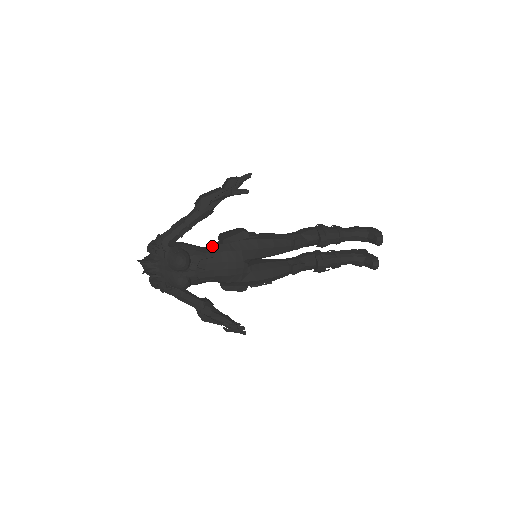
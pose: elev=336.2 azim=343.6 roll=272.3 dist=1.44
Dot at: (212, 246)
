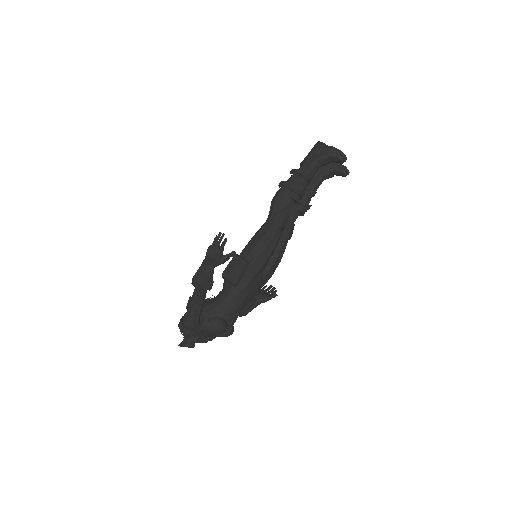
Dot at: (227, 292)
